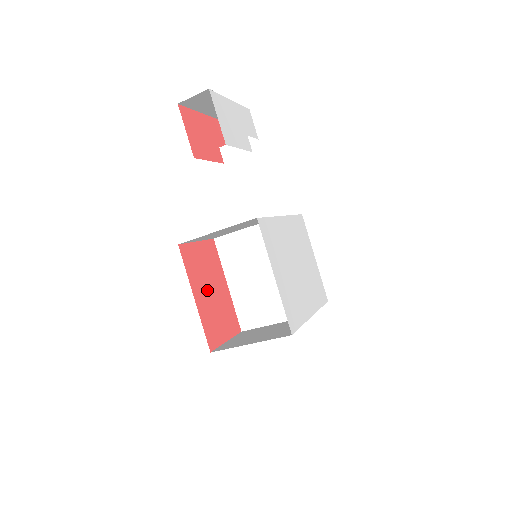
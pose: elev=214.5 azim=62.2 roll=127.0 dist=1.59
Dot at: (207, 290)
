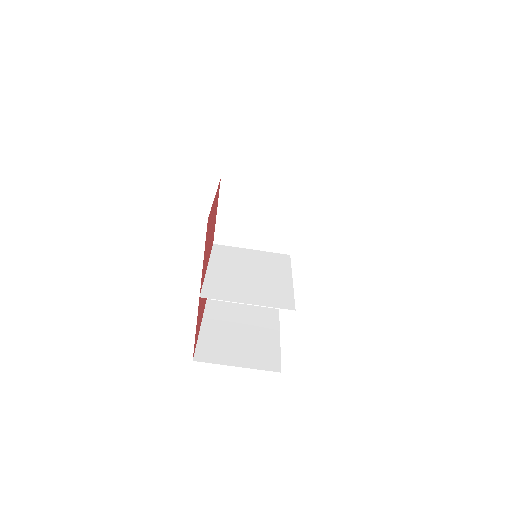
Dot at: (212, 223)
